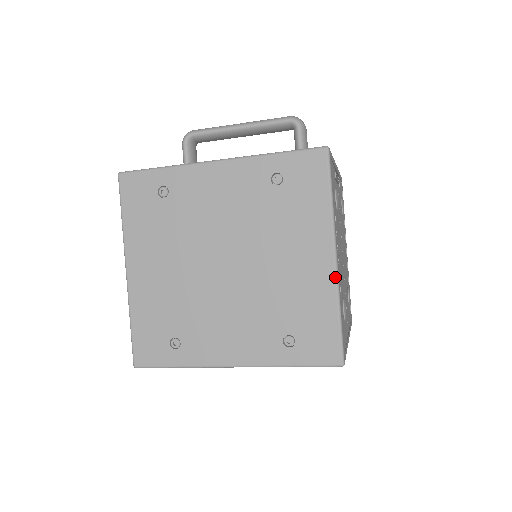
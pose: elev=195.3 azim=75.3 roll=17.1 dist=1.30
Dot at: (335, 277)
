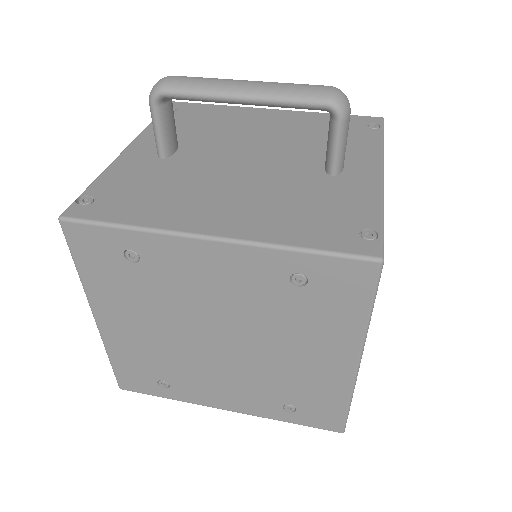
Dot at: (353, 379)
